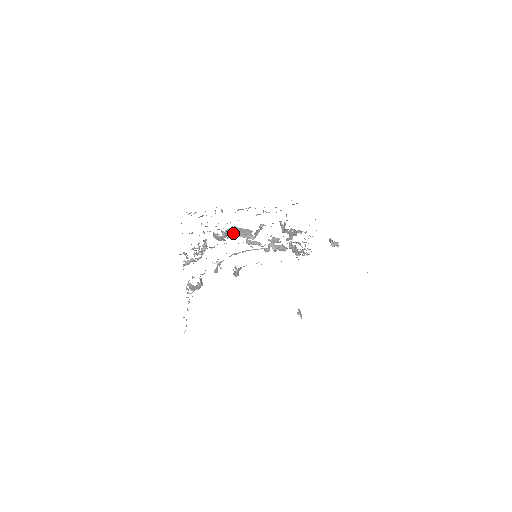
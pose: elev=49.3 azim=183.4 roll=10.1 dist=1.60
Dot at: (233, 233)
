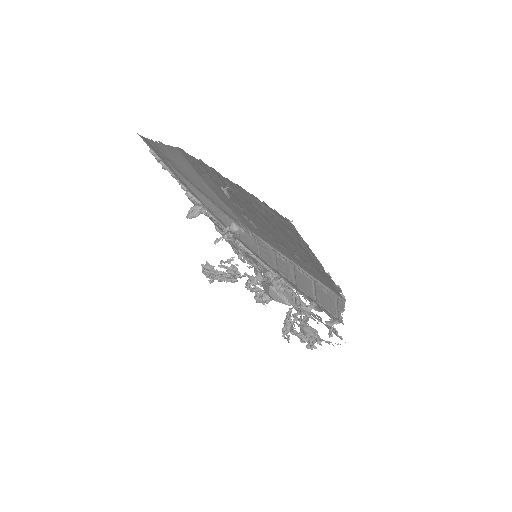
Dot at: (262, 296)
